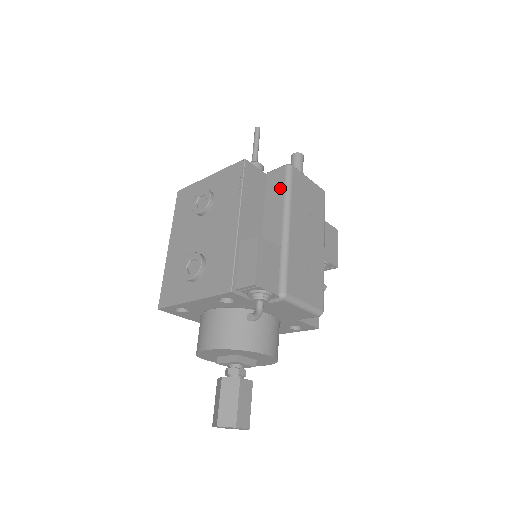
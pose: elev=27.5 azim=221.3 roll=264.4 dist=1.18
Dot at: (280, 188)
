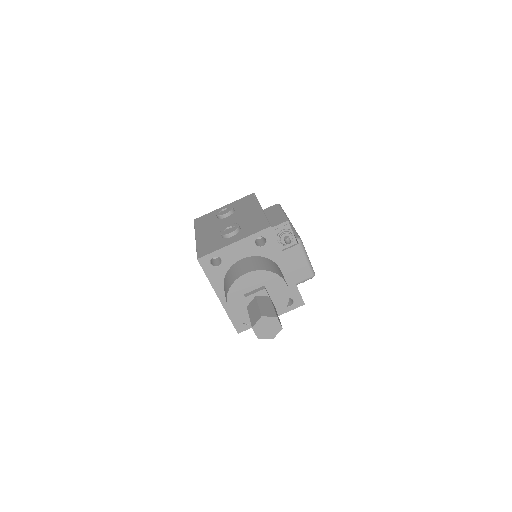
Dot at: occluded
